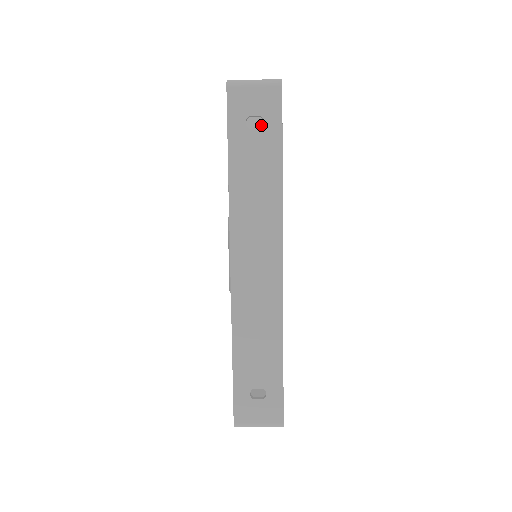
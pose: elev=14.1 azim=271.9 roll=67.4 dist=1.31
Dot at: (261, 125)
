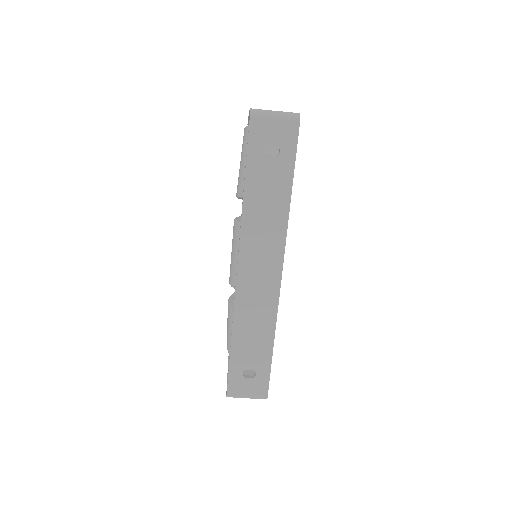
Dot at: occluded
